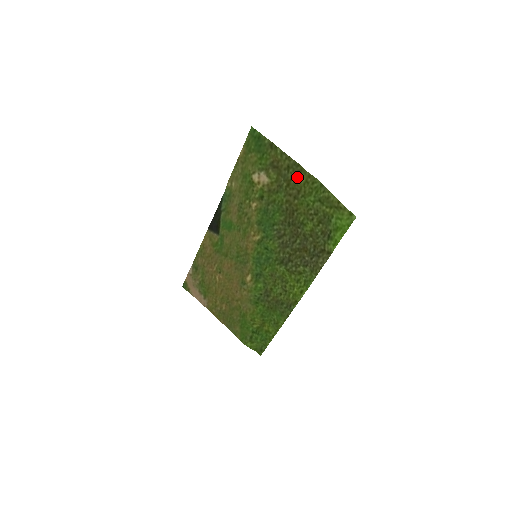
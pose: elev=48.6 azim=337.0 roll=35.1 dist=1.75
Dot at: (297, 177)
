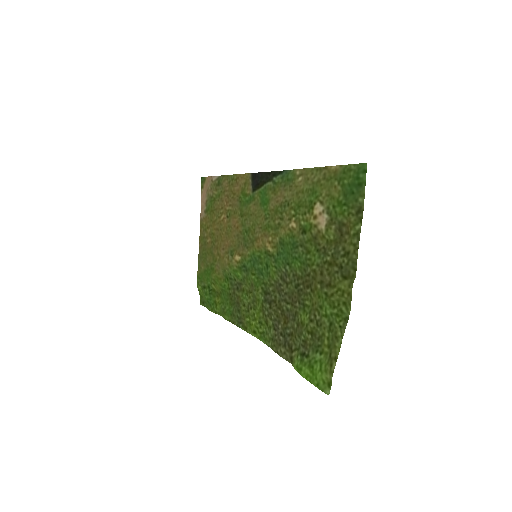
Dot at: (342, 274)
